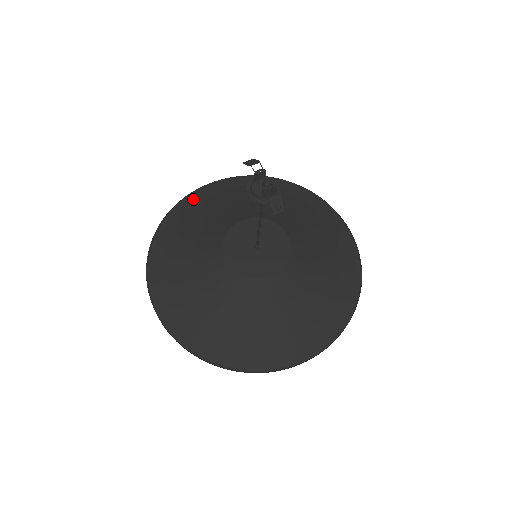
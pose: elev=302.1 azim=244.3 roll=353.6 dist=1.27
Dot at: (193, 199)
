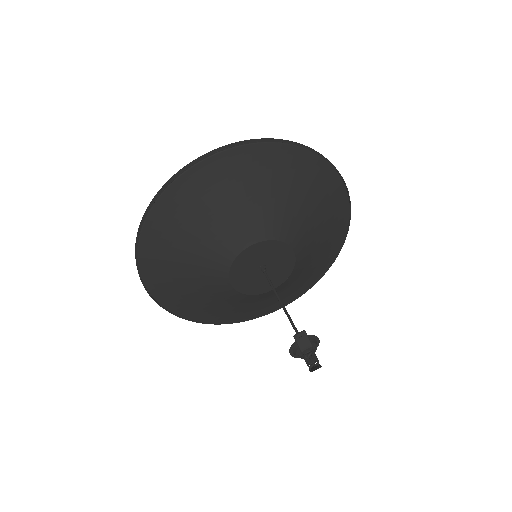
Dot at: (185, 186)
